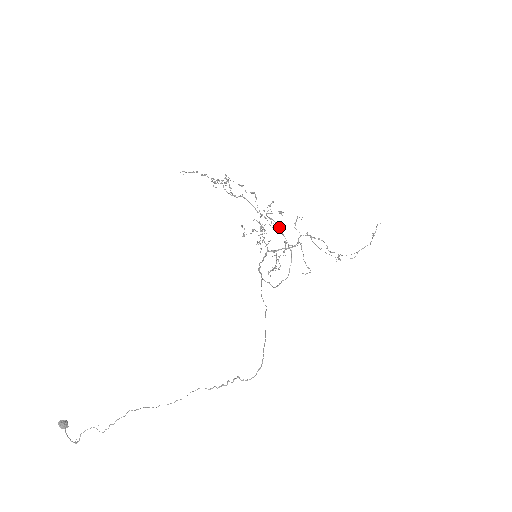
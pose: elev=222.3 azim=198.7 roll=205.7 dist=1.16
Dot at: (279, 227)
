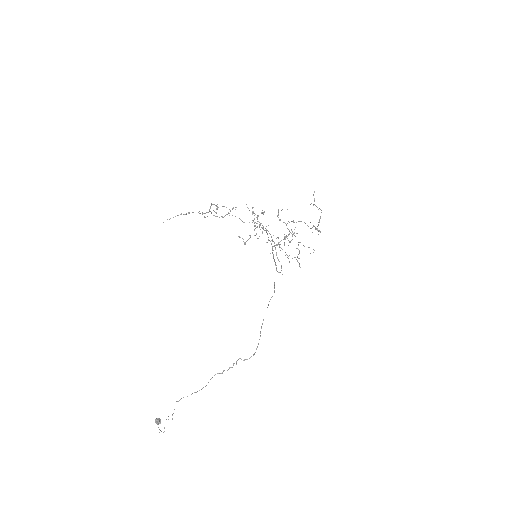
Dot at: occluded
